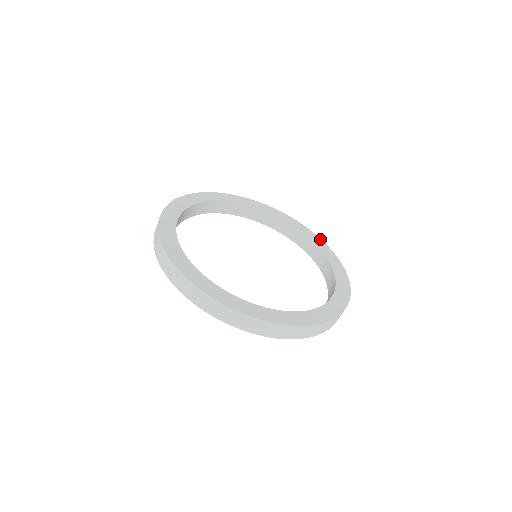
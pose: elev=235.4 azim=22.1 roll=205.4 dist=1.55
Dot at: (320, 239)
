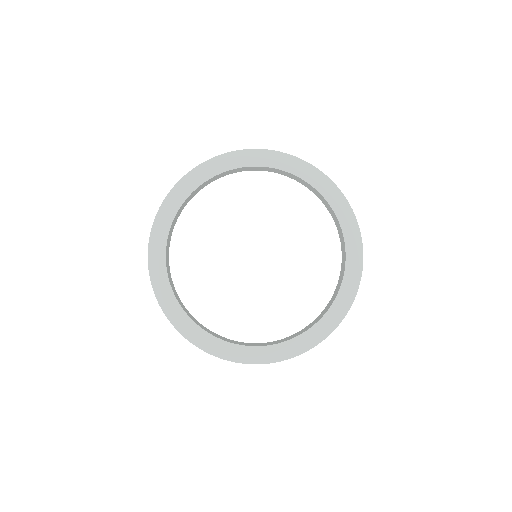
Dot at: (290, 157)
